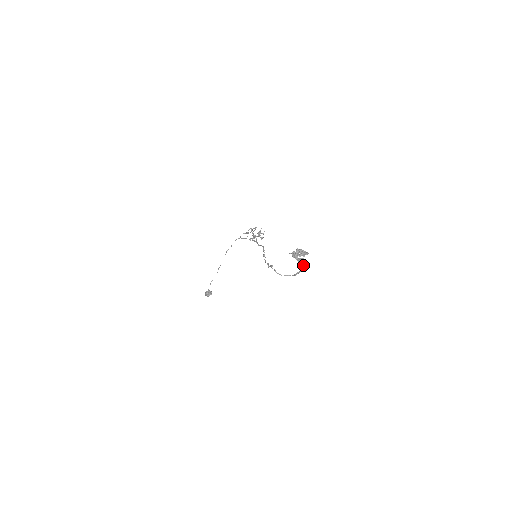
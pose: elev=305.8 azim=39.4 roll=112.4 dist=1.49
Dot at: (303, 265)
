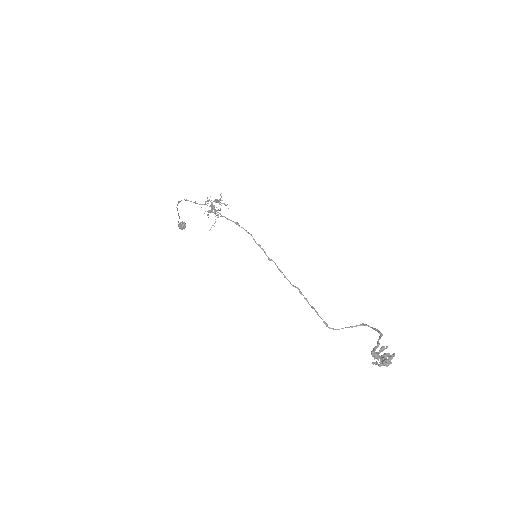
Dot at: (379, 338)
